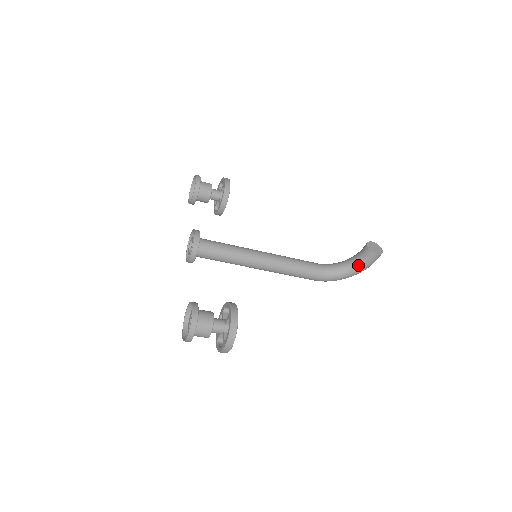
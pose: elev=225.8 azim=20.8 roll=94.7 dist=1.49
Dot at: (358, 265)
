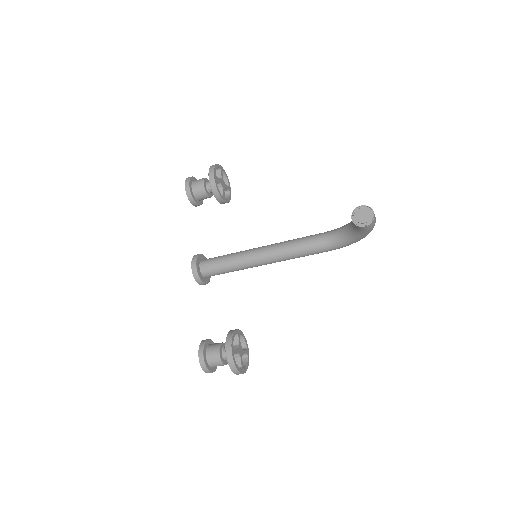
Dot at: (357, 233)
